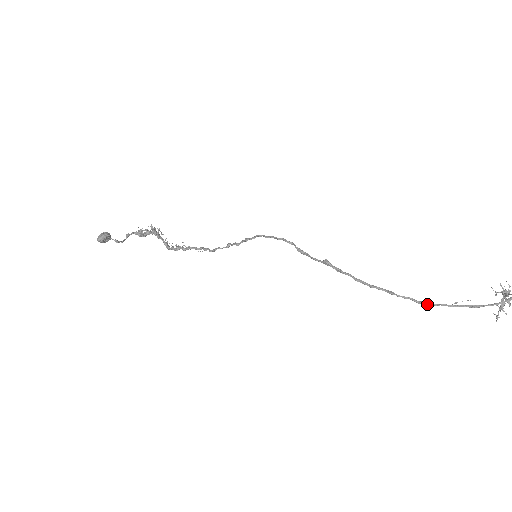
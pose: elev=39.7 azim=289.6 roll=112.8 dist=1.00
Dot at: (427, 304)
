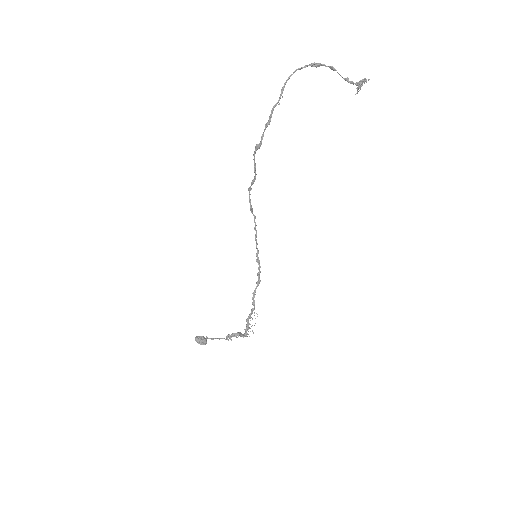
Dot at: (267, 123)
